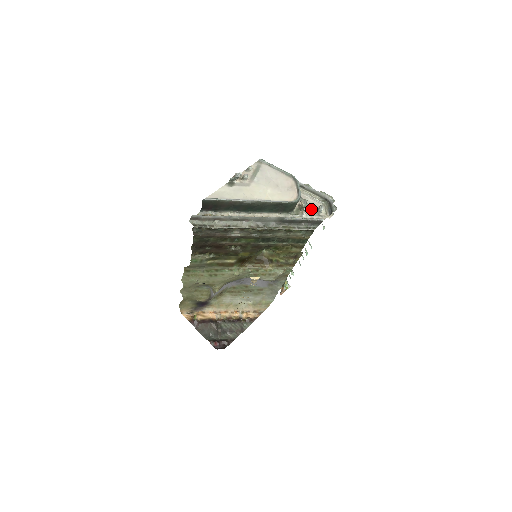
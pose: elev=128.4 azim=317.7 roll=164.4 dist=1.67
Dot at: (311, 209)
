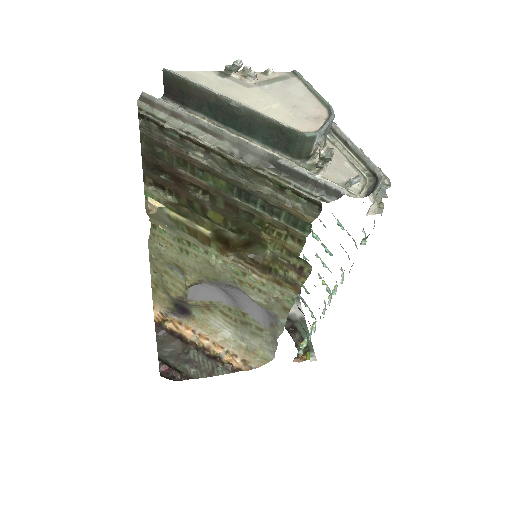
Dot at: (338, 175)
